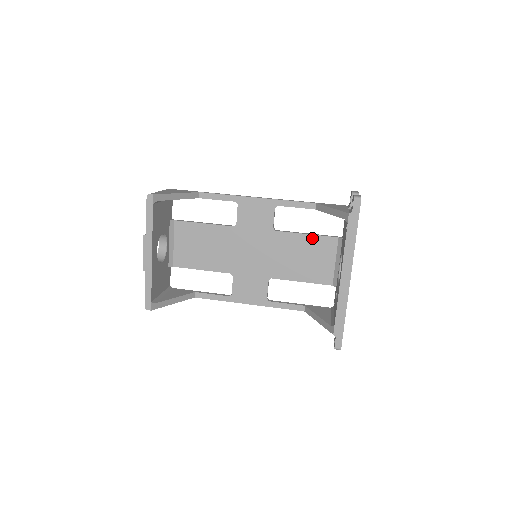
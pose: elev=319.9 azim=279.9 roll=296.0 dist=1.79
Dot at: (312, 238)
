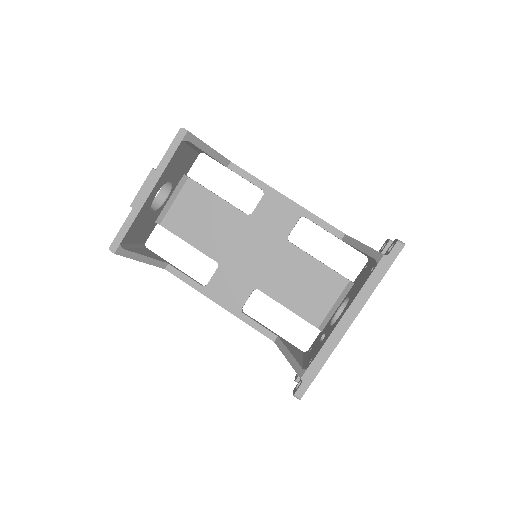
Dot at: (322, 268)
